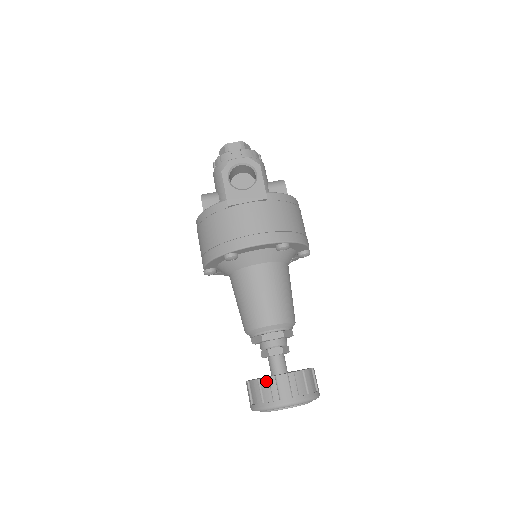
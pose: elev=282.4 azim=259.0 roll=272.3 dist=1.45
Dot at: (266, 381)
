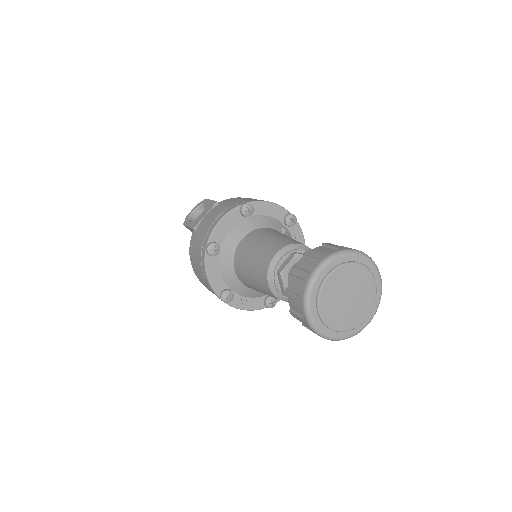
Dot at: (291, 279)
